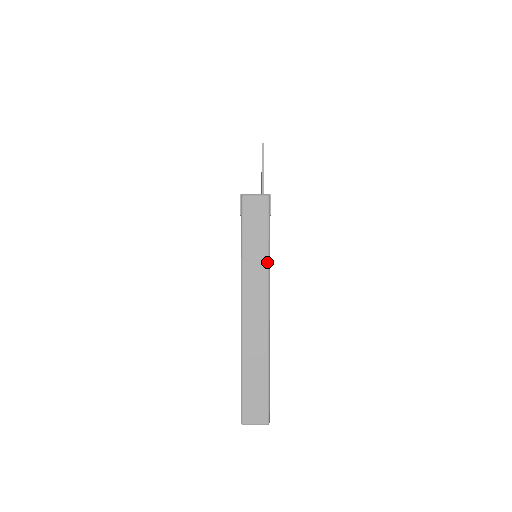
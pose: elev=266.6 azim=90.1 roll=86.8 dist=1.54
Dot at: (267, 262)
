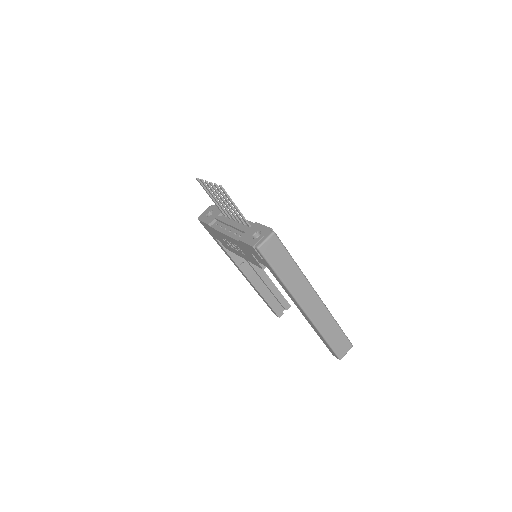
Dot at: (300, 272)
